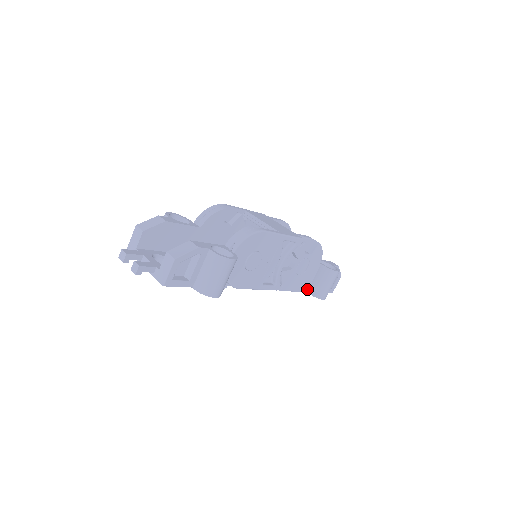
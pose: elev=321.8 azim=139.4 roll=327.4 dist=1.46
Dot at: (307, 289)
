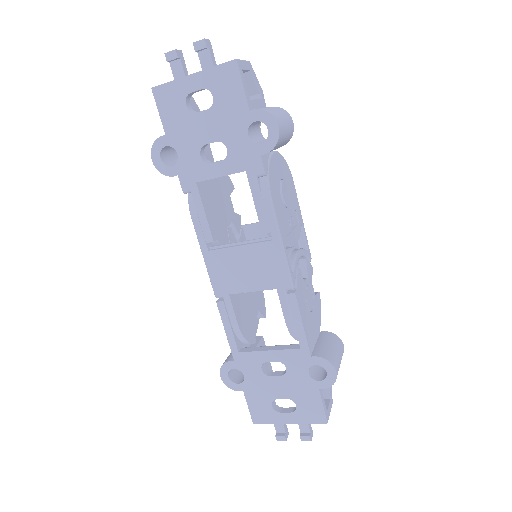
Dot at: (311, 352)
